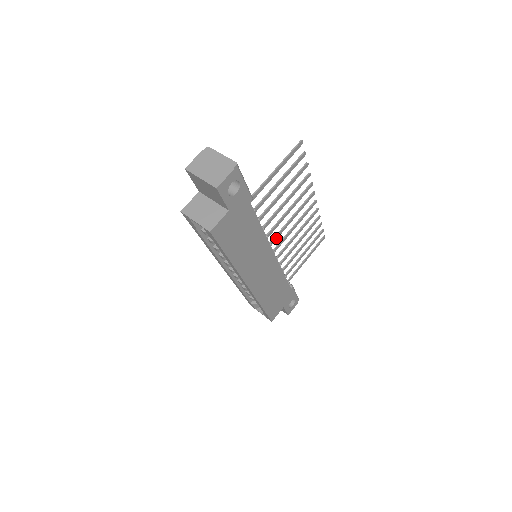
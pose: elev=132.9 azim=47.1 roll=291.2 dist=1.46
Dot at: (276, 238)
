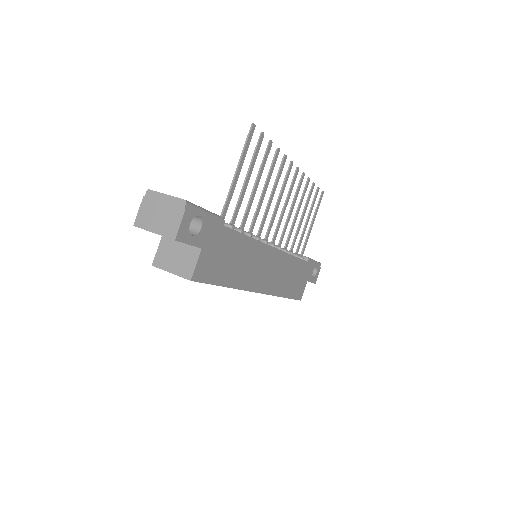
Dot at: (269, 230)
